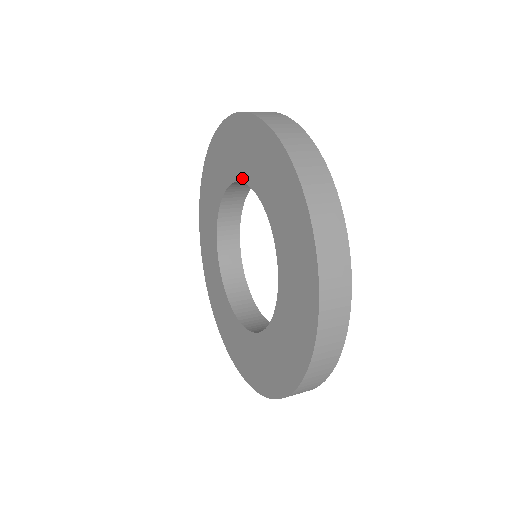
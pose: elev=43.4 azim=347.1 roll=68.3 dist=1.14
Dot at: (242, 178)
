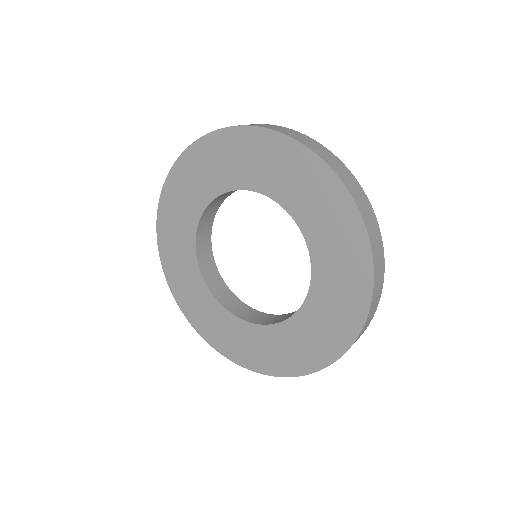
Dot at: (195, 224)
